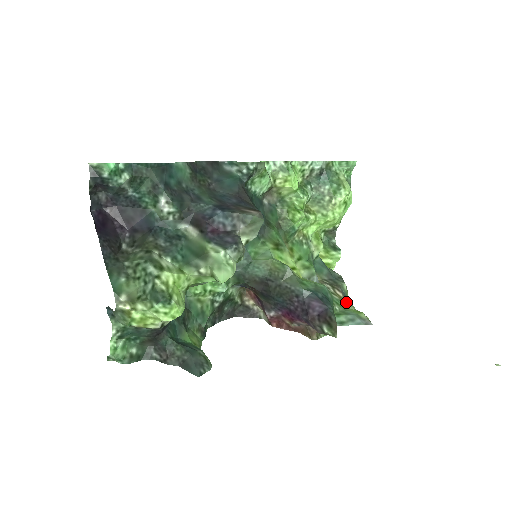
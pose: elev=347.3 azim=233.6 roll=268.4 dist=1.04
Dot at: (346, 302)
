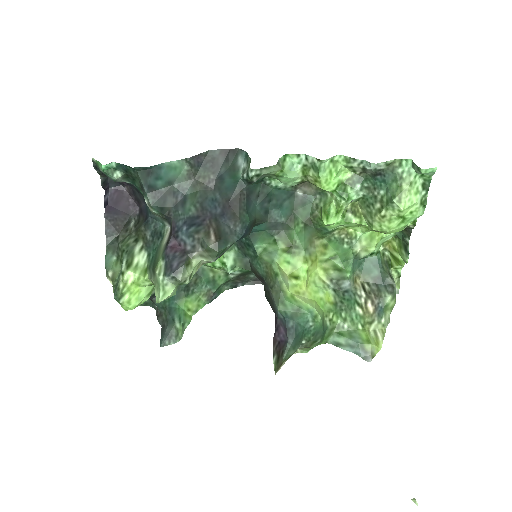
Dot at: (372, 319)
